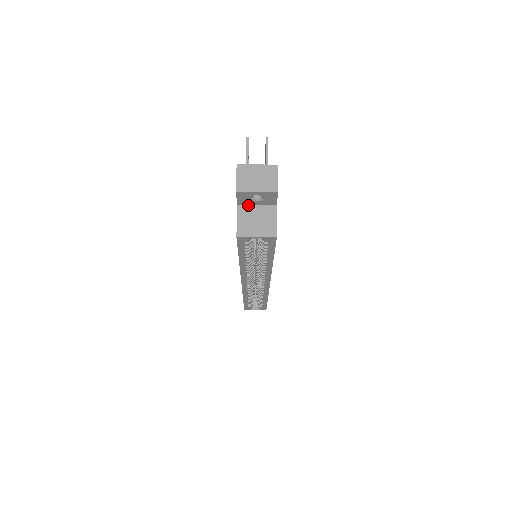
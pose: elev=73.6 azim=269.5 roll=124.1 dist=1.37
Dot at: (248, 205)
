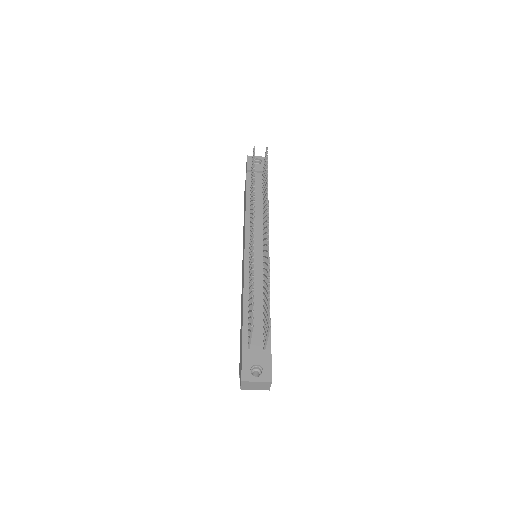
Dot at: occluded
